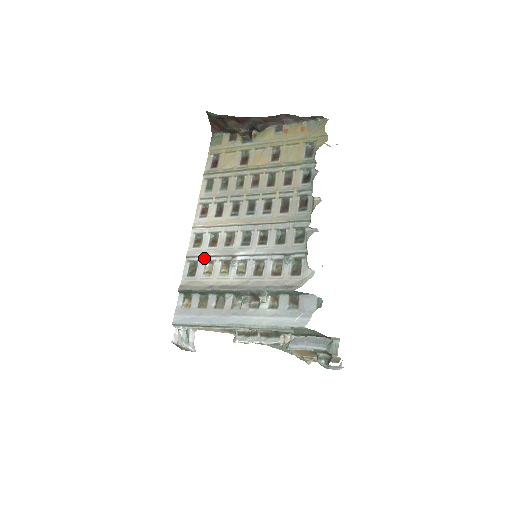
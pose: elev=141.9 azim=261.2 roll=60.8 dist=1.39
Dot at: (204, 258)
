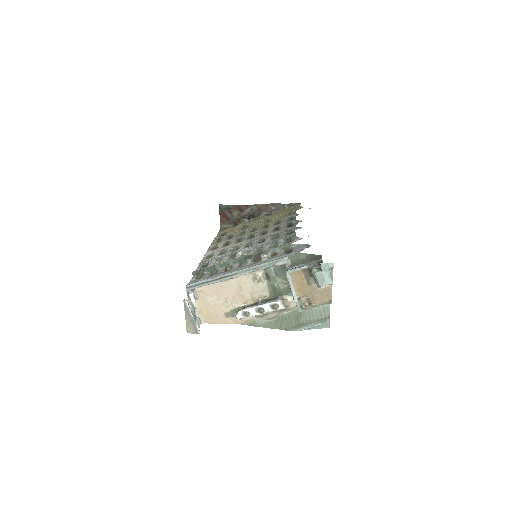
Dot at: (214, 259)
